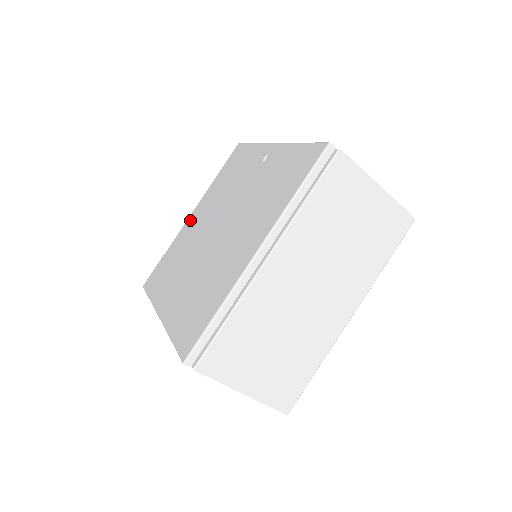
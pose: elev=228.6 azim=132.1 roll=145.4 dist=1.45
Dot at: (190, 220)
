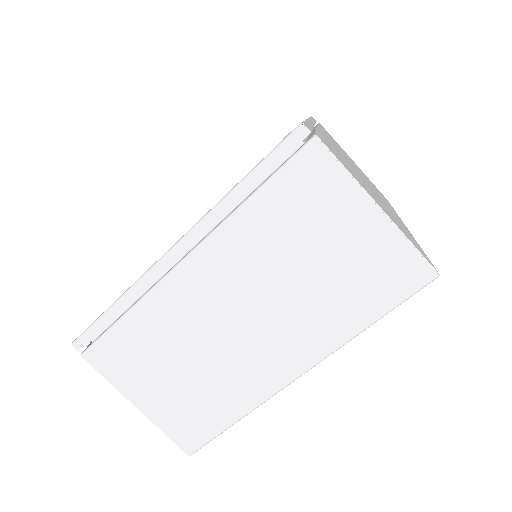
Dot at: occluded
